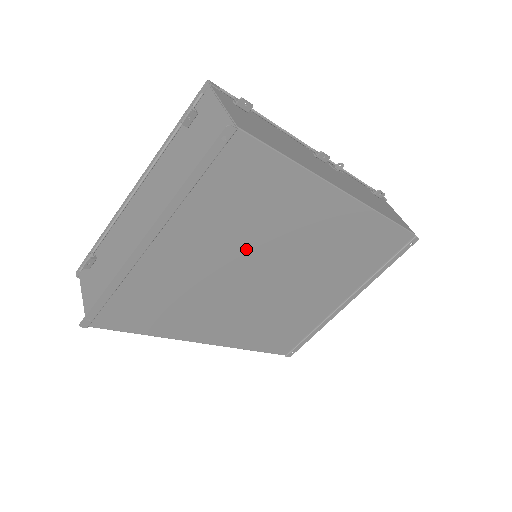
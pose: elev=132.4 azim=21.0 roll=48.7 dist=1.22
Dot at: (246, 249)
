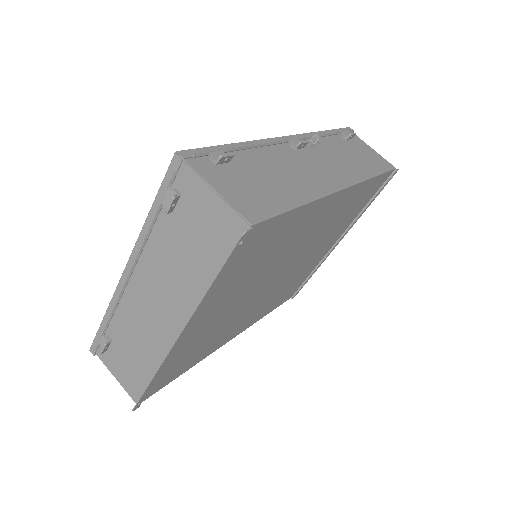
Dot at: (260, 278)
